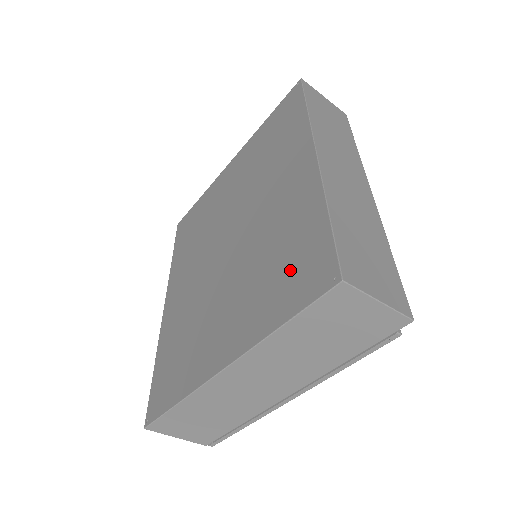
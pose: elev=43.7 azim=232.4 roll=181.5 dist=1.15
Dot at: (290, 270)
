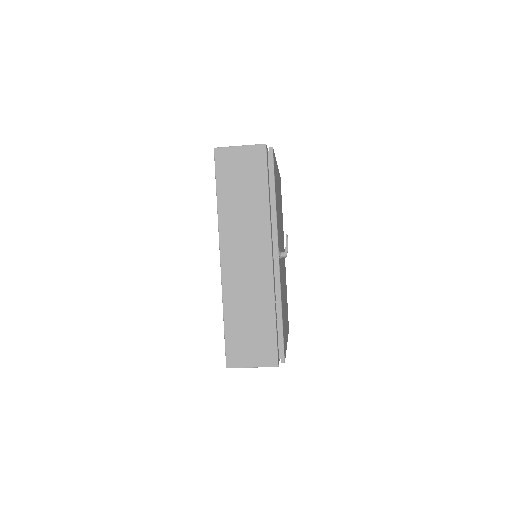
Dot at: occluded
